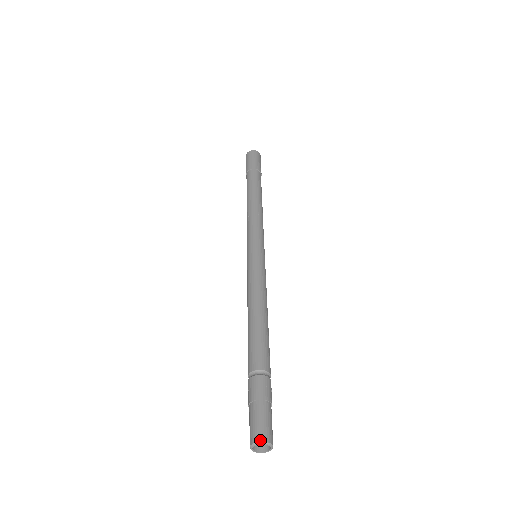
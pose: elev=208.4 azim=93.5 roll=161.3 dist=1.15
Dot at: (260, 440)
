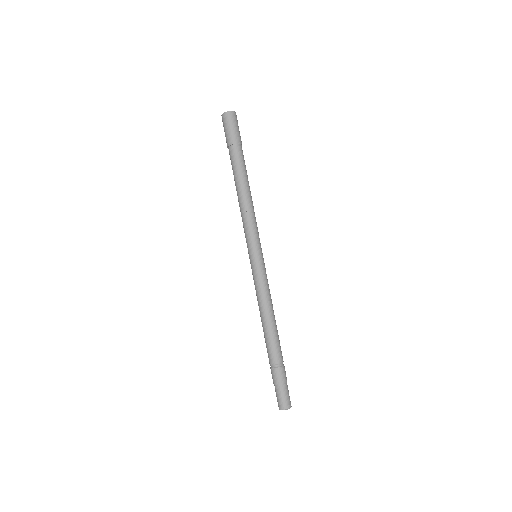
Dot at: (283, 409)
